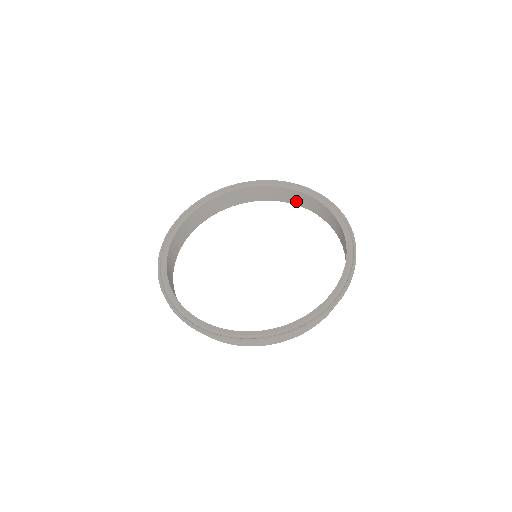
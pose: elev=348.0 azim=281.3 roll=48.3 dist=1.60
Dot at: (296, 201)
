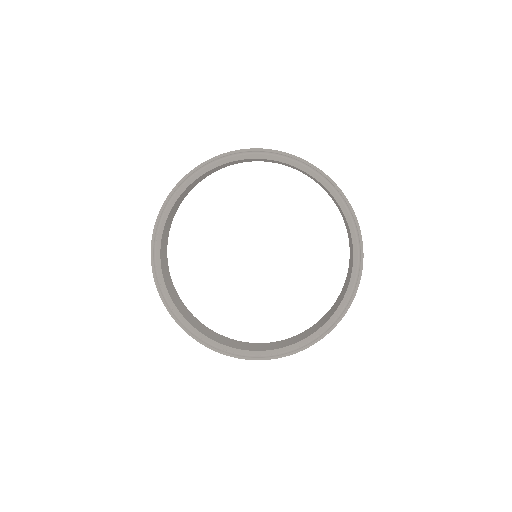
Dot at: (292, 167)
